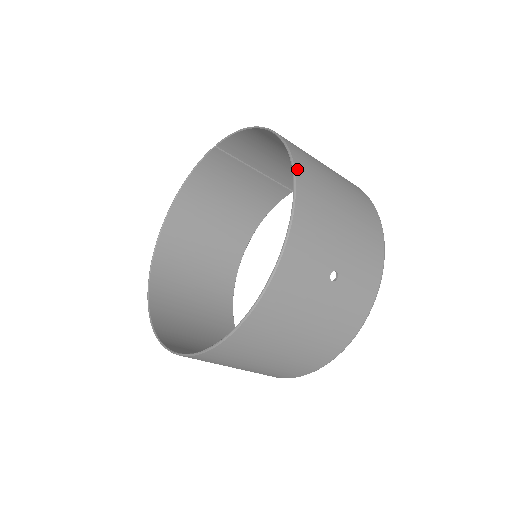
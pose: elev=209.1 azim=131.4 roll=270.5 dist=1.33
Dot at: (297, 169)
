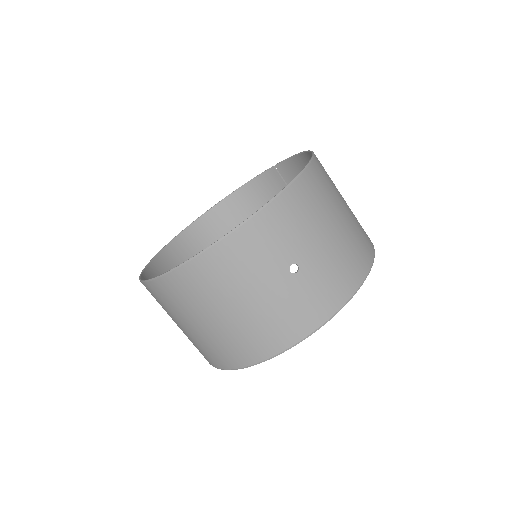
Dot at: (308, 171)
